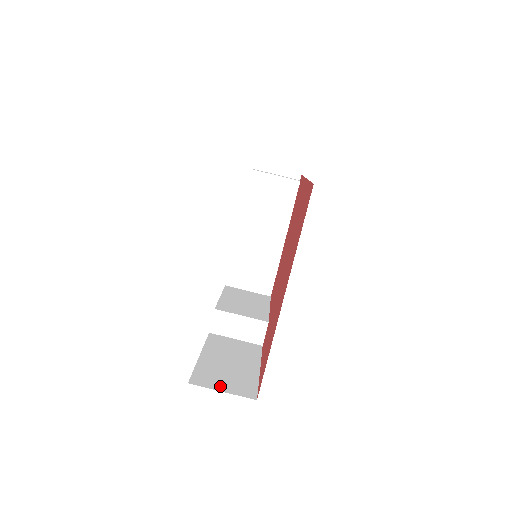
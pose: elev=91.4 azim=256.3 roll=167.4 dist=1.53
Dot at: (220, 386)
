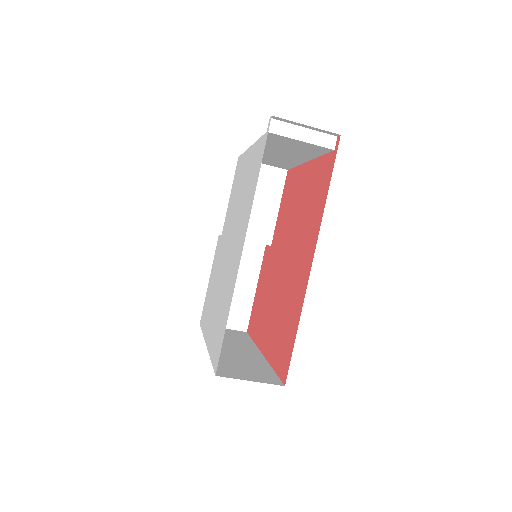
Dot at: occluded
